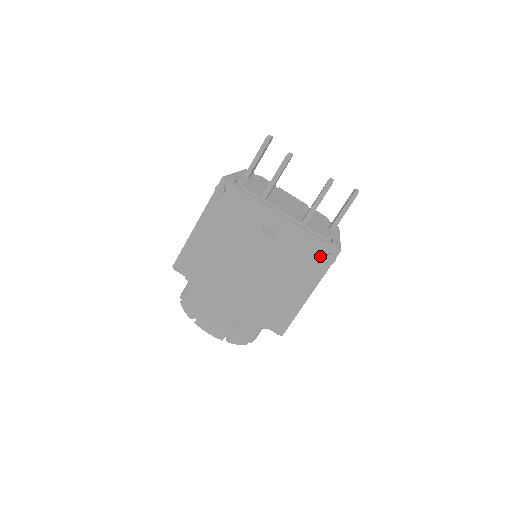
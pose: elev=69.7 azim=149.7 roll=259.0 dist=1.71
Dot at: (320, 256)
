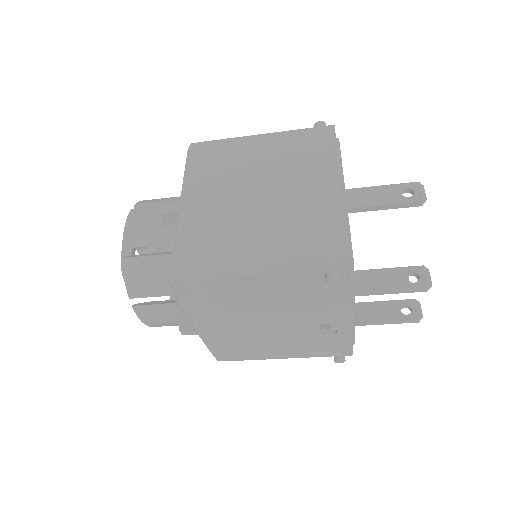
Dot at: occluded
